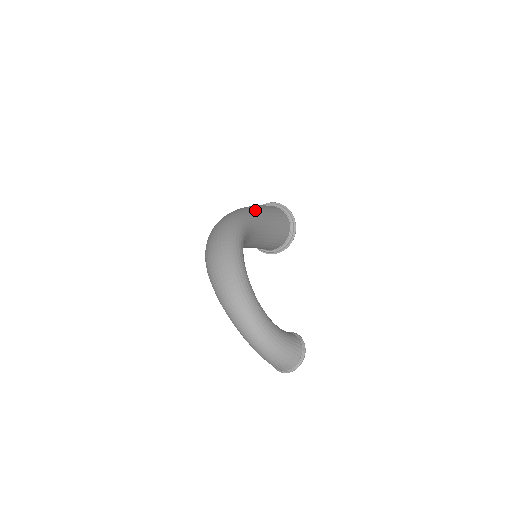
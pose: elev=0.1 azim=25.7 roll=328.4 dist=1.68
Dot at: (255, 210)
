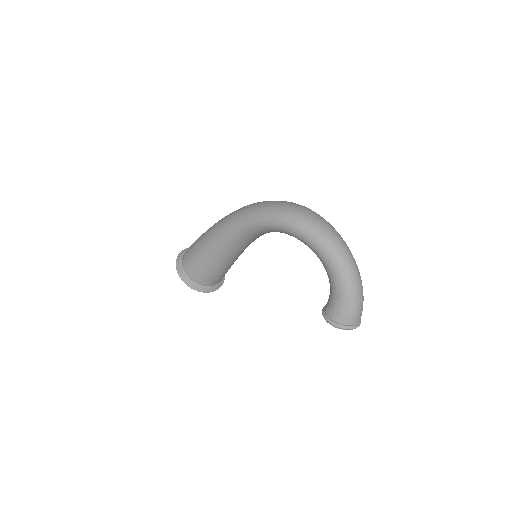
Dot at: occluded
